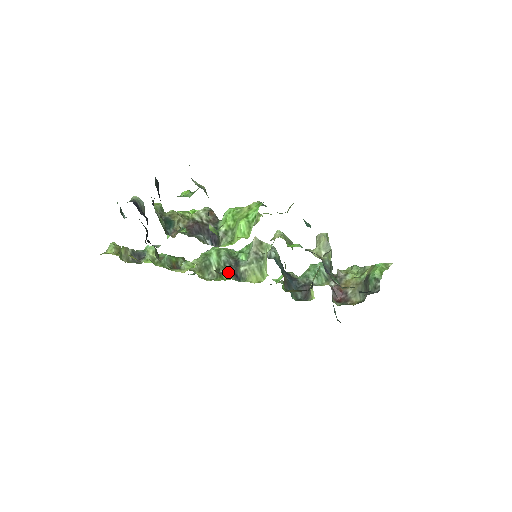
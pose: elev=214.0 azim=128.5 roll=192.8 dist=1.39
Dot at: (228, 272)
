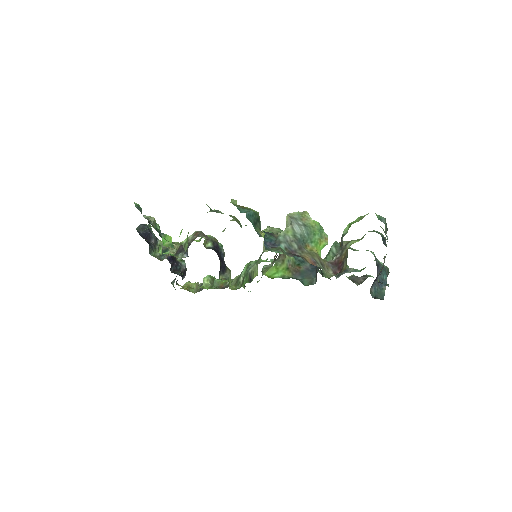
Dot at: (248, 278)
